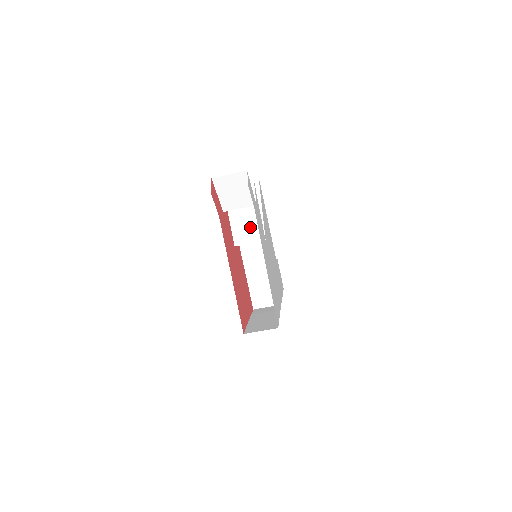
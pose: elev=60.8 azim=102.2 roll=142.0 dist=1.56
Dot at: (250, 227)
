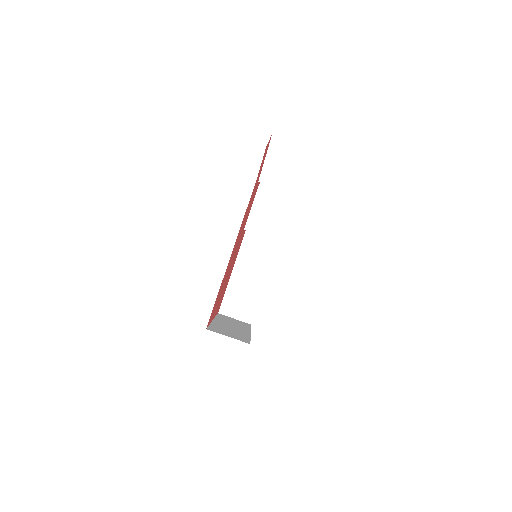
Dot at: (273, 218)
